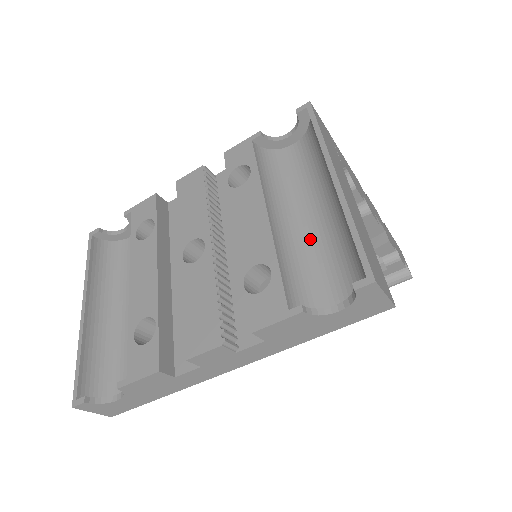
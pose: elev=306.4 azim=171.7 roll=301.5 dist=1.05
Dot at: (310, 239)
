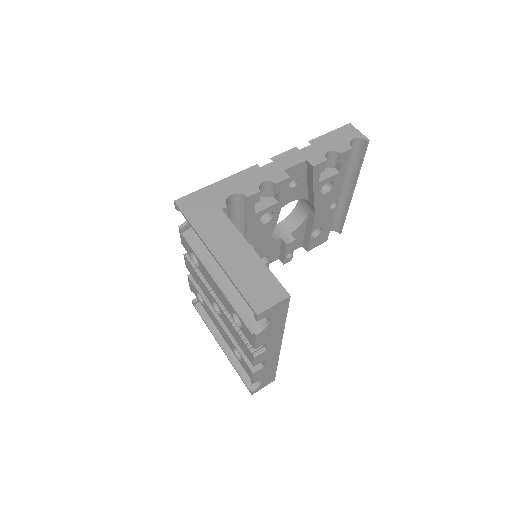
Dot at: occluded
